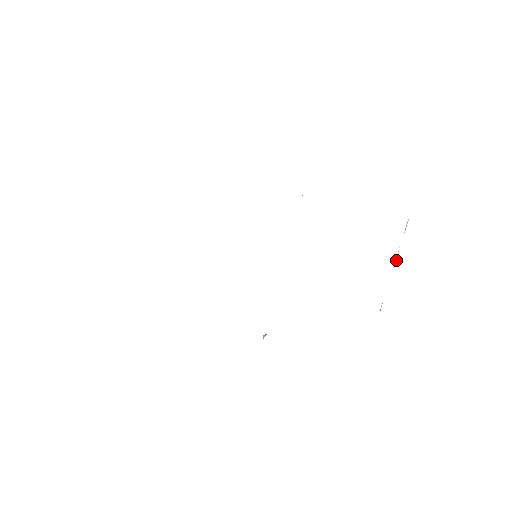
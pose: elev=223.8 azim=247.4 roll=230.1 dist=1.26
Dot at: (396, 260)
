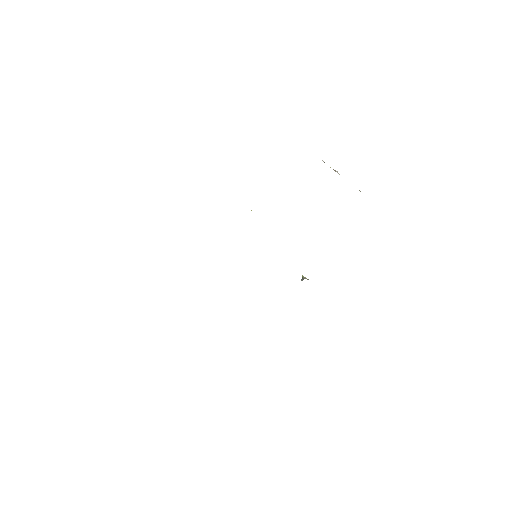
Dot at: (337, 172)
